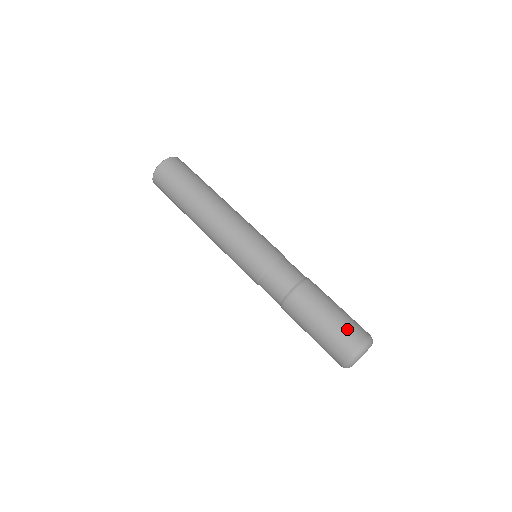
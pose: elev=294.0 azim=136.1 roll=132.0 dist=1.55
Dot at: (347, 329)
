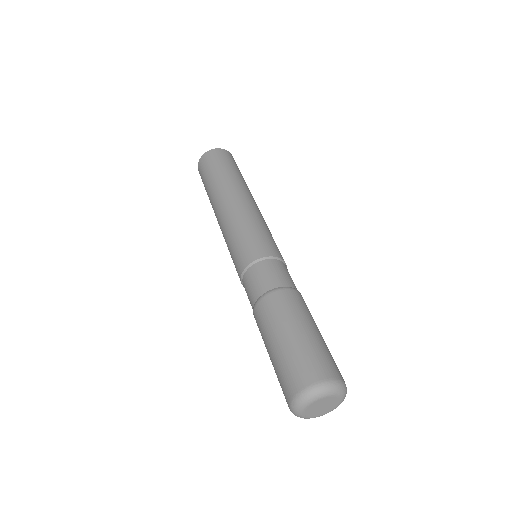
Dot at: (317, 355)
